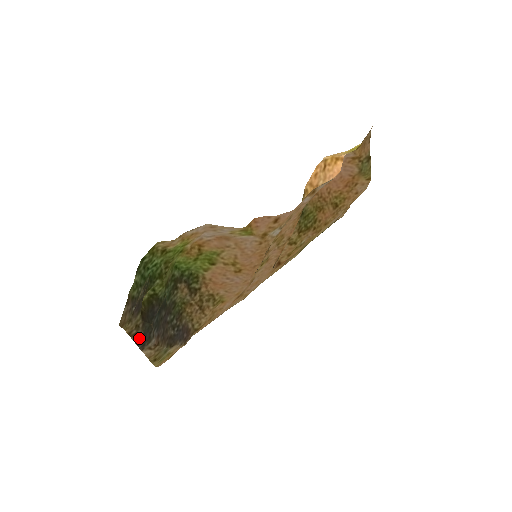
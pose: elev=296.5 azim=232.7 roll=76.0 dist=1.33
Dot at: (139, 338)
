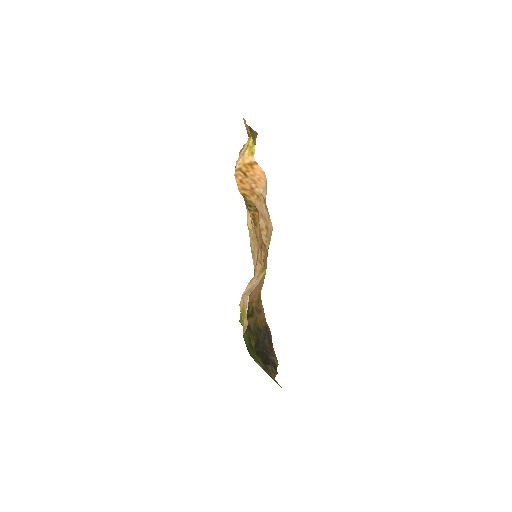
Dot at: (275, 371)
